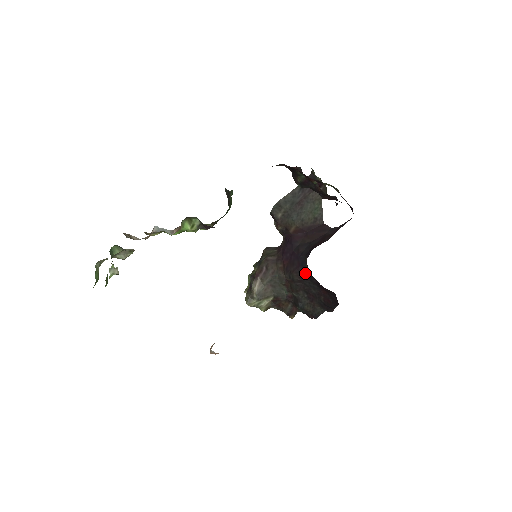
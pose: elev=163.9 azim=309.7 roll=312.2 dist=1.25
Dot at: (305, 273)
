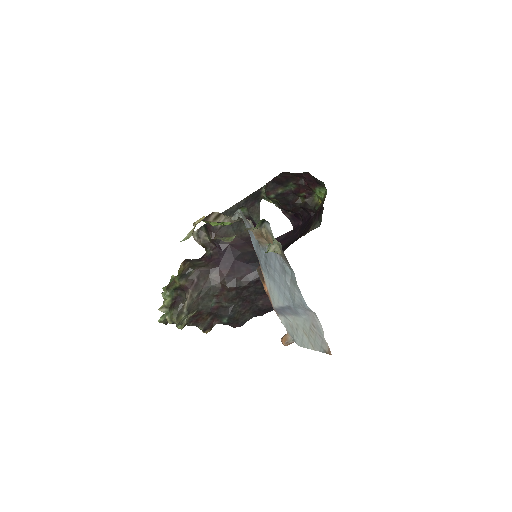
Dot at: occluded
